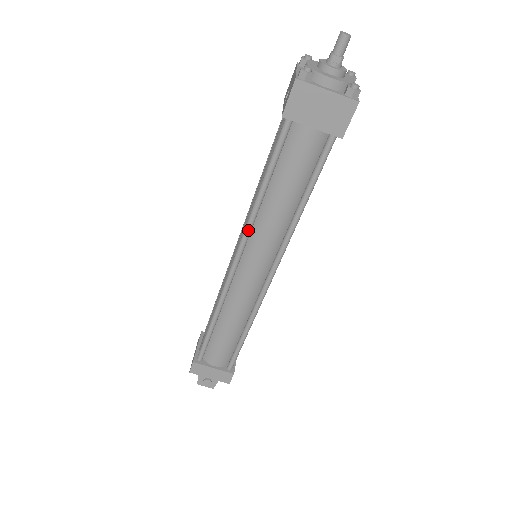
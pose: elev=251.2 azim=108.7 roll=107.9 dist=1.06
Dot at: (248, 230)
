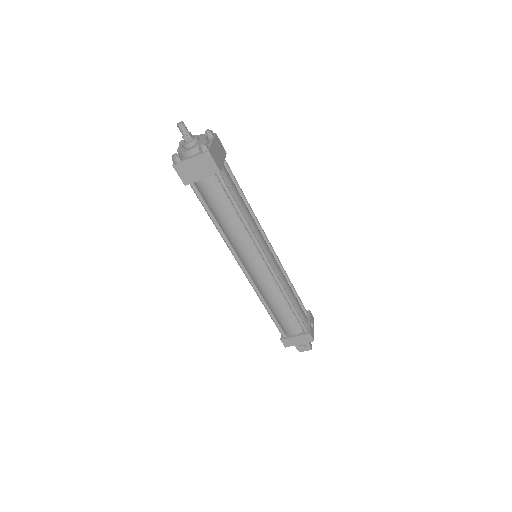
Dot at: (230, 248)
